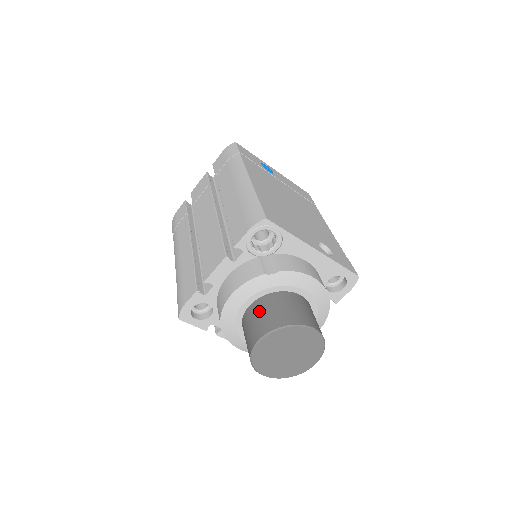
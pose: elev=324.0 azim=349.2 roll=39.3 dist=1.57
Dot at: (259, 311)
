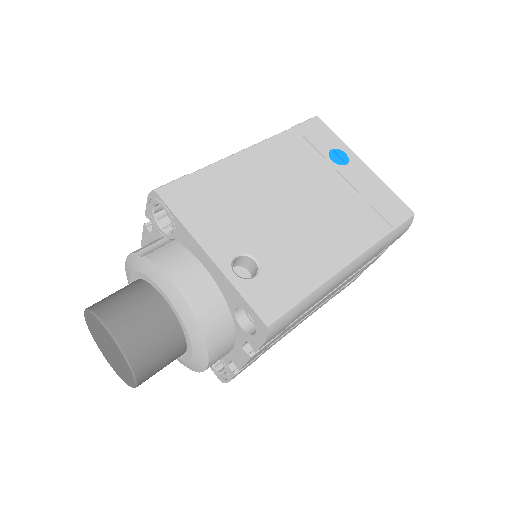
Dot at: occluded
